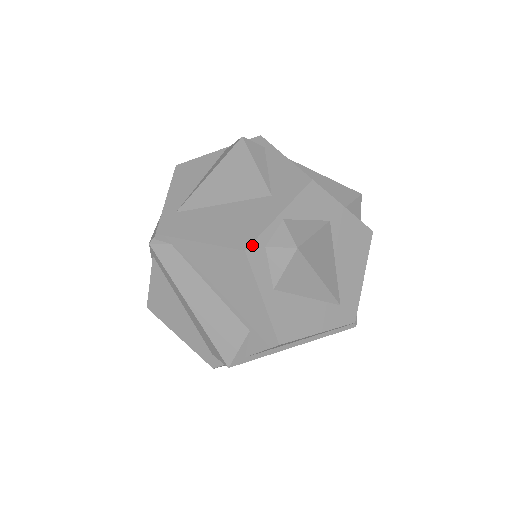
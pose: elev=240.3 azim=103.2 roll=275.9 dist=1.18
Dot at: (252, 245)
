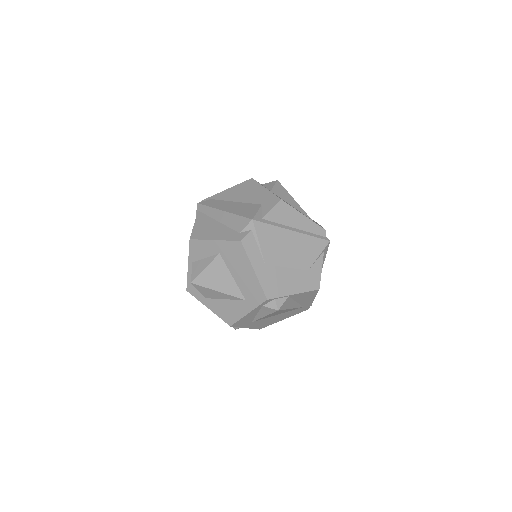
Dot at: occluded
